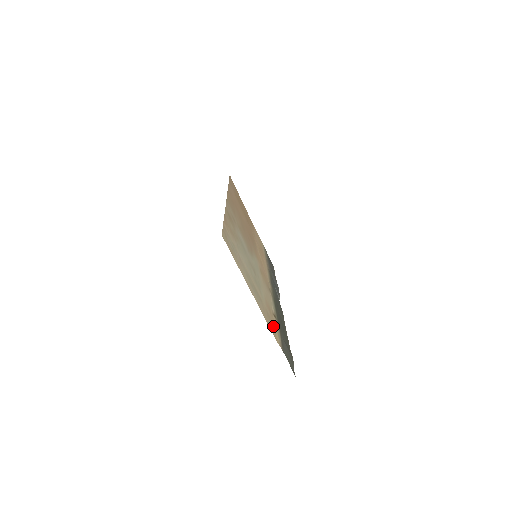
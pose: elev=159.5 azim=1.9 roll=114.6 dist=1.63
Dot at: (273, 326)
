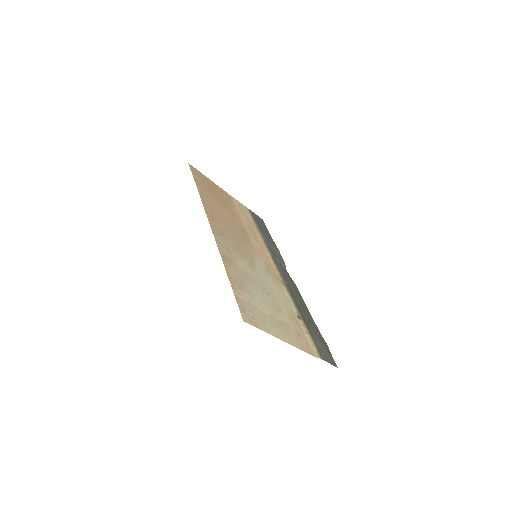
Dot at: (305, 339)
